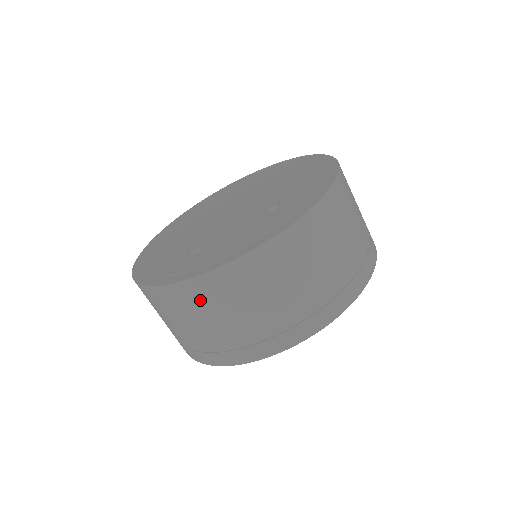
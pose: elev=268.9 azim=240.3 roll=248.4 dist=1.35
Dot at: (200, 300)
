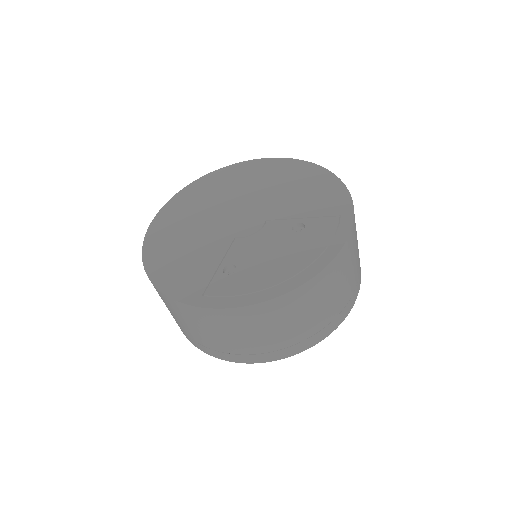
Dot at: (252, 320)
